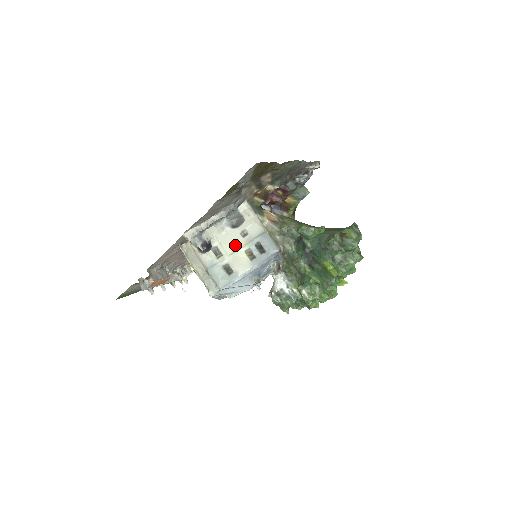
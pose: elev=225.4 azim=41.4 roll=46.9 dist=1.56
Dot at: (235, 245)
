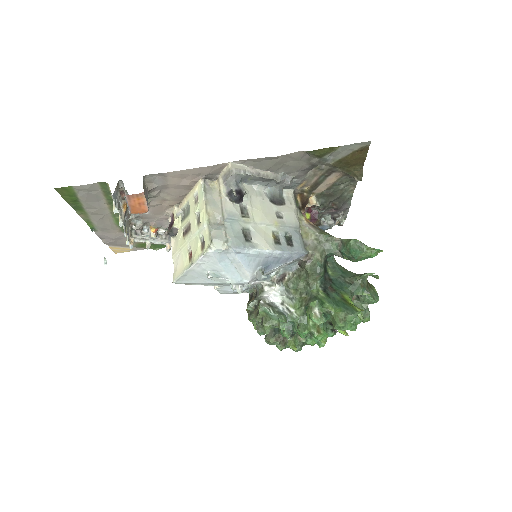
Dot at: (267, 218)
